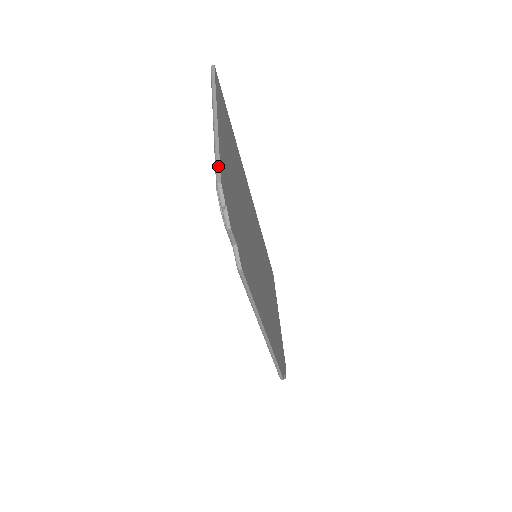
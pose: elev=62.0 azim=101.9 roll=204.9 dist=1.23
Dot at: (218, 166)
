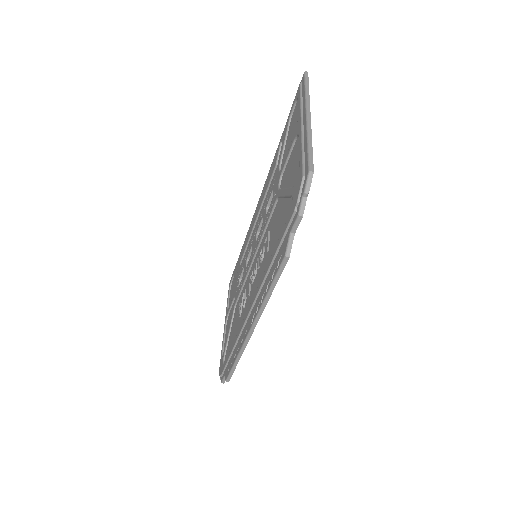
Dot at: (311, 157)
